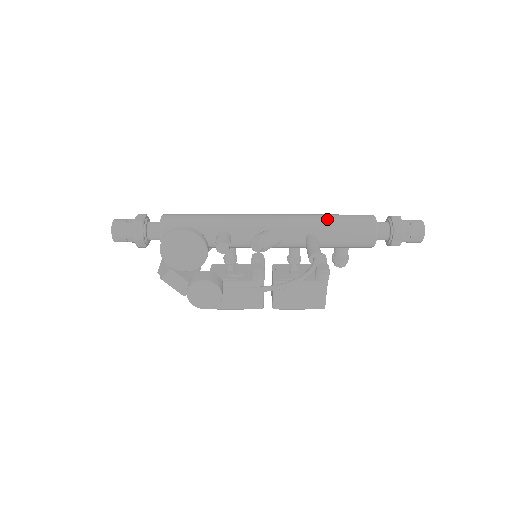
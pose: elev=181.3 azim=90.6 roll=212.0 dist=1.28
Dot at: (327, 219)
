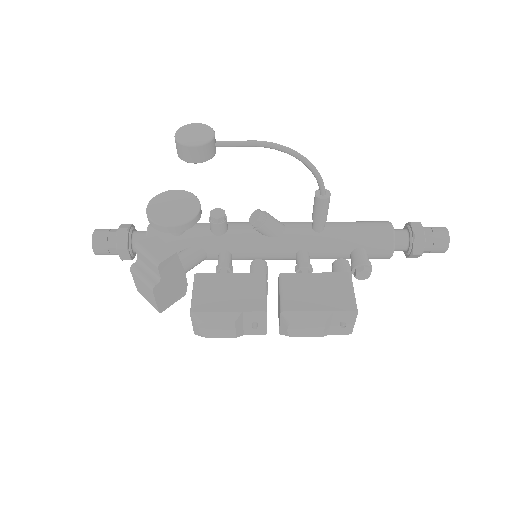
Dot at: occluded
